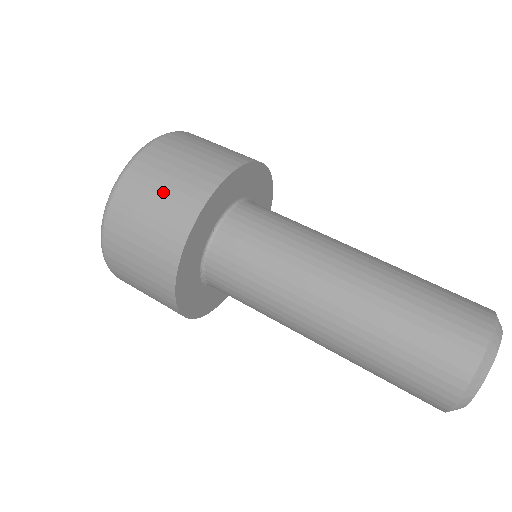
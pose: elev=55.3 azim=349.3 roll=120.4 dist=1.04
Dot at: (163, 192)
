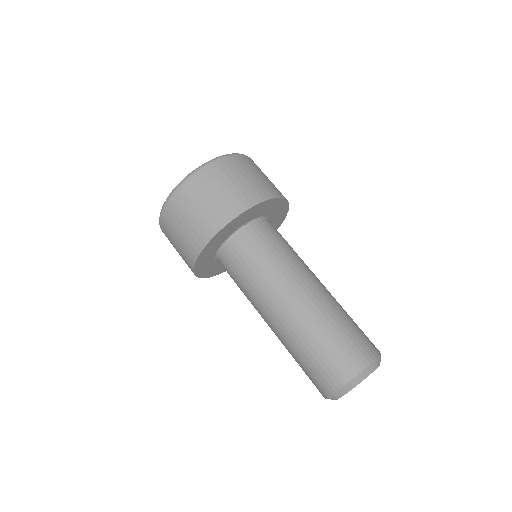
Dot at: (242, 181)
